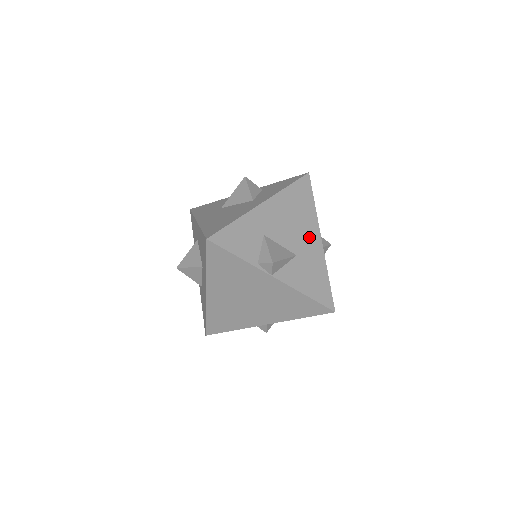
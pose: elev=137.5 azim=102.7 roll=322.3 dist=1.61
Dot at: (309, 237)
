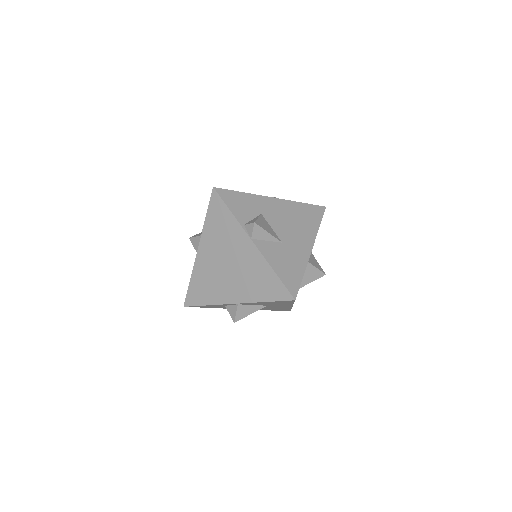
Dot at: (301, 240)
